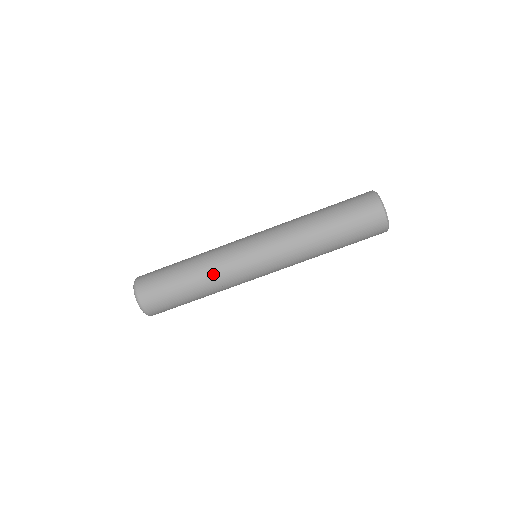
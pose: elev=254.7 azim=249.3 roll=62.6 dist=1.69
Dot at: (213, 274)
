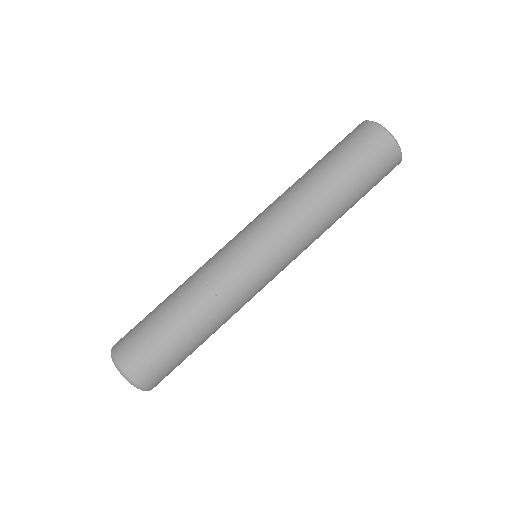
Dot at: (196, 278)
